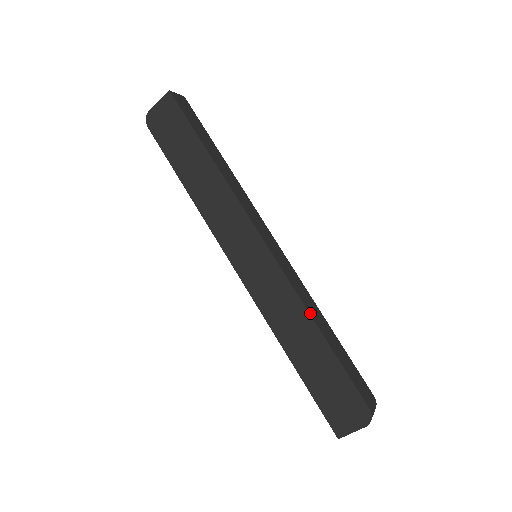
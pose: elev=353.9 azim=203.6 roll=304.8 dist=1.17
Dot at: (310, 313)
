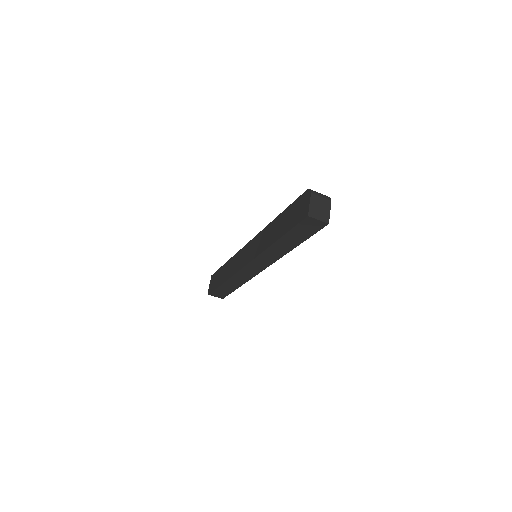
Dot at: (272, 222)
